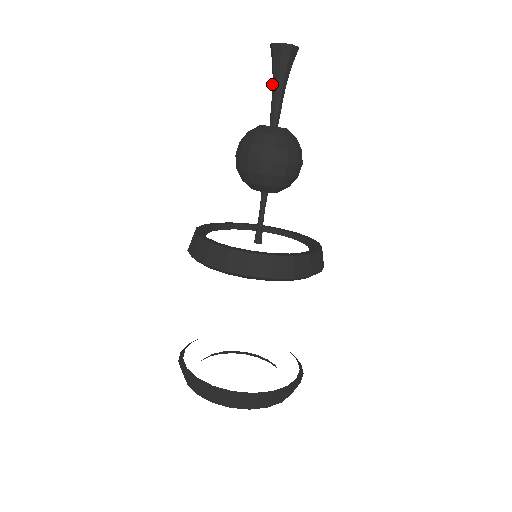
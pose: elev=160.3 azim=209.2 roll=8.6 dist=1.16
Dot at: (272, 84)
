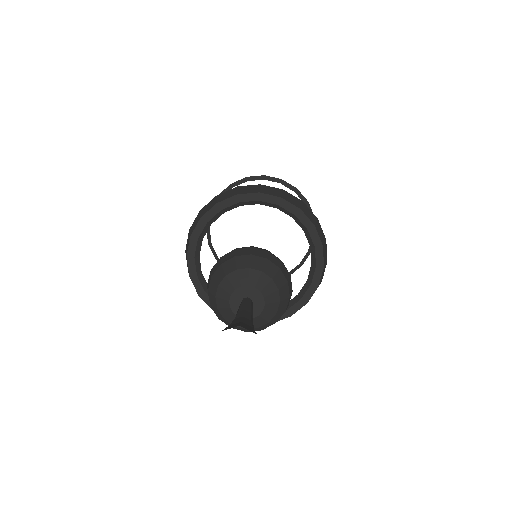
Dot at: occluded
